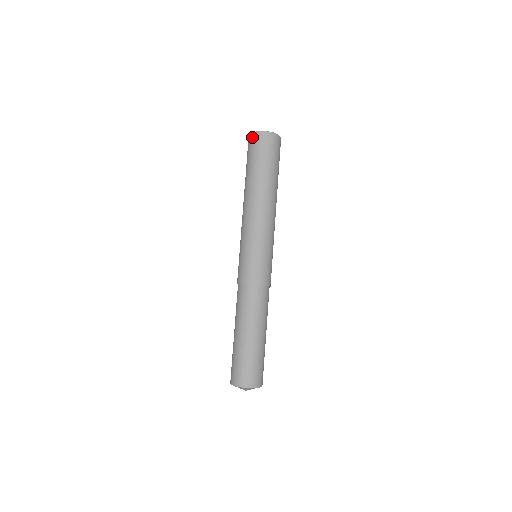
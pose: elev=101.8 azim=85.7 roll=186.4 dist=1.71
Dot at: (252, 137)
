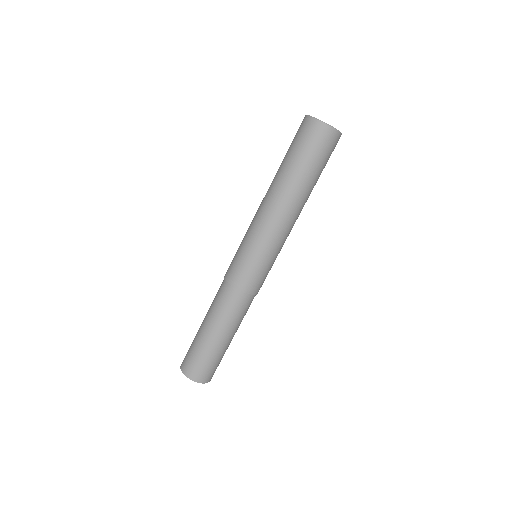
Dot at: (304, 121)
